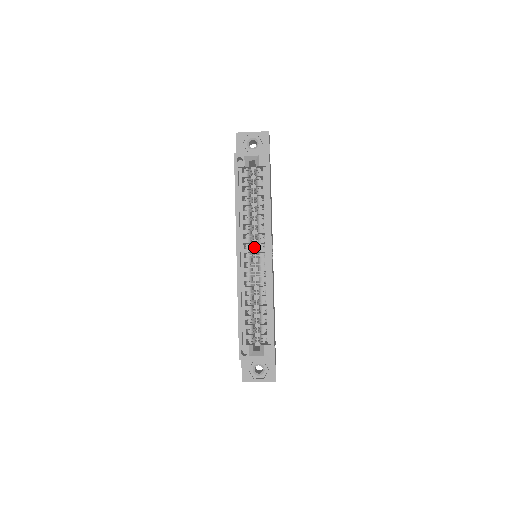
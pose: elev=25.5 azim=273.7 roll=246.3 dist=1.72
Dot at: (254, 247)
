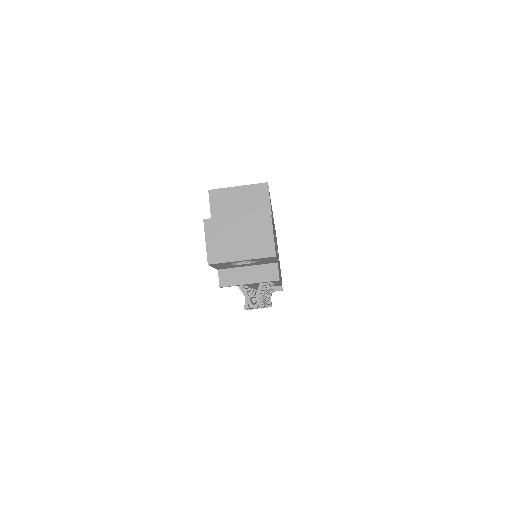
Dot at: occluded
